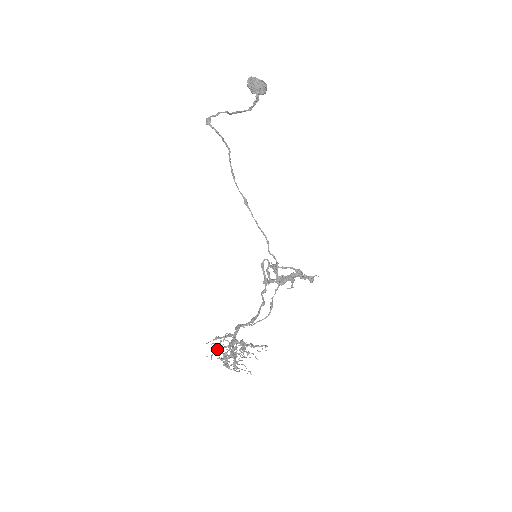
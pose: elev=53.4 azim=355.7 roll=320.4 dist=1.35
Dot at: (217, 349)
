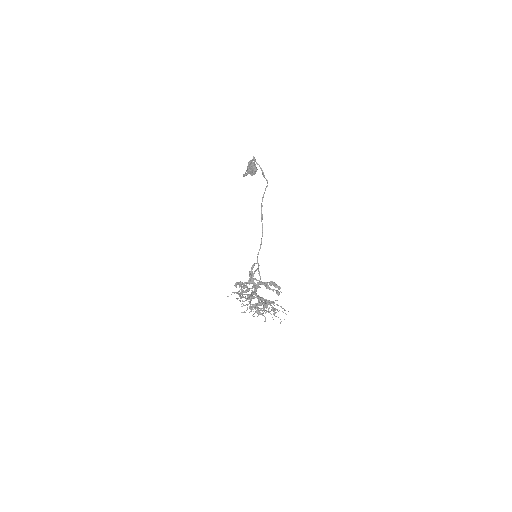
Dot at: (254, 296)
